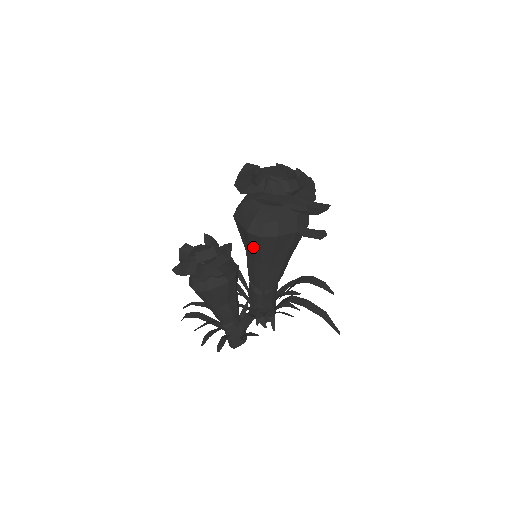
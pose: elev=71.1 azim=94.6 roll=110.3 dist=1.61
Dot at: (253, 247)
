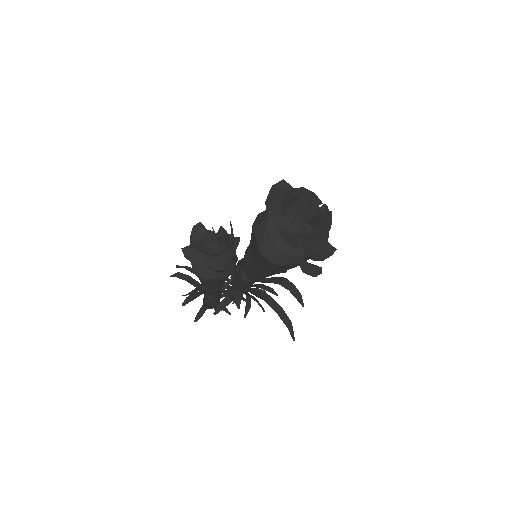
Dot at: (258, 258)
